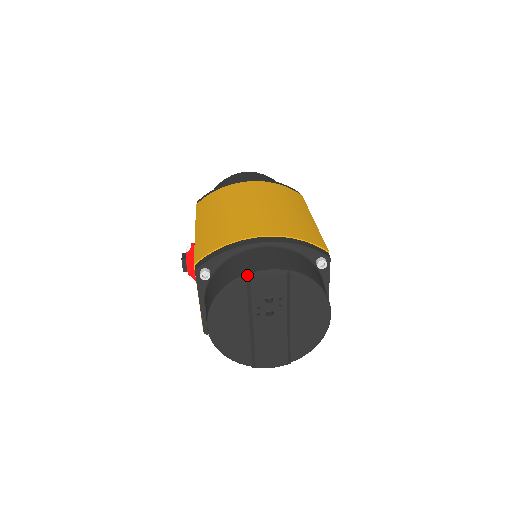
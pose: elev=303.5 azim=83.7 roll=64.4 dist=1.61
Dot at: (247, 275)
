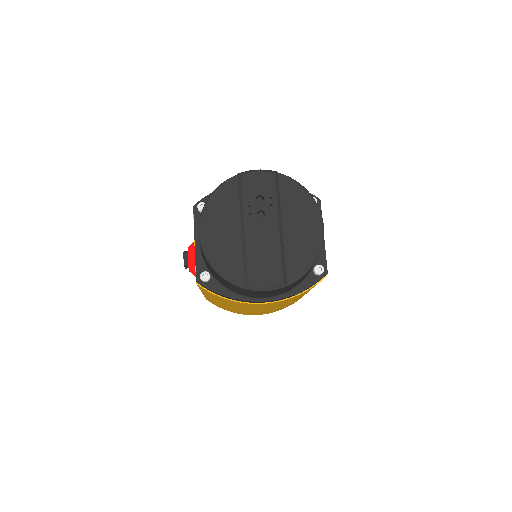
Dot at: (239, 173)
